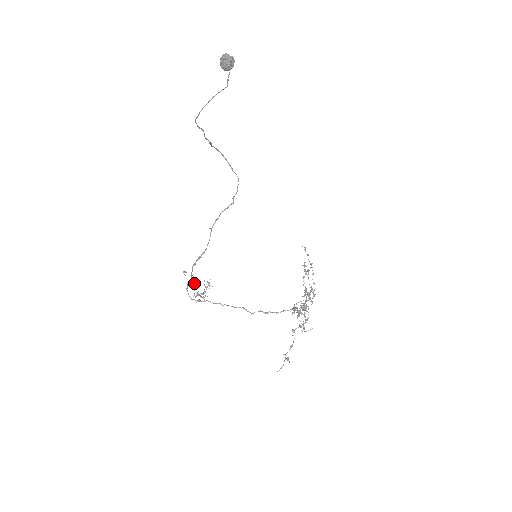
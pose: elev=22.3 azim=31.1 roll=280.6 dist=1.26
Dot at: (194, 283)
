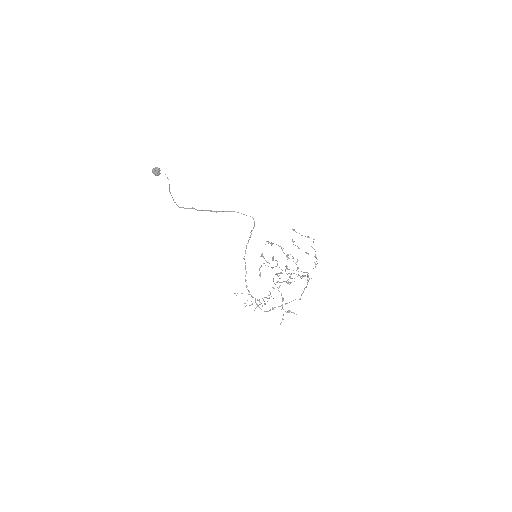
Dot at: (257, 299)
